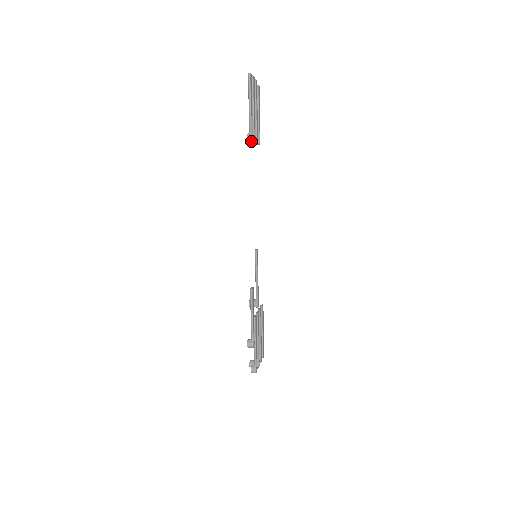
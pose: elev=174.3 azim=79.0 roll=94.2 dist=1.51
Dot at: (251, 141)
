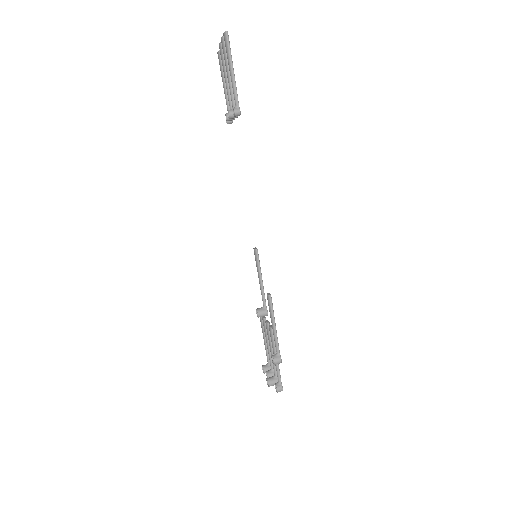
Dot at: (233, 118)
